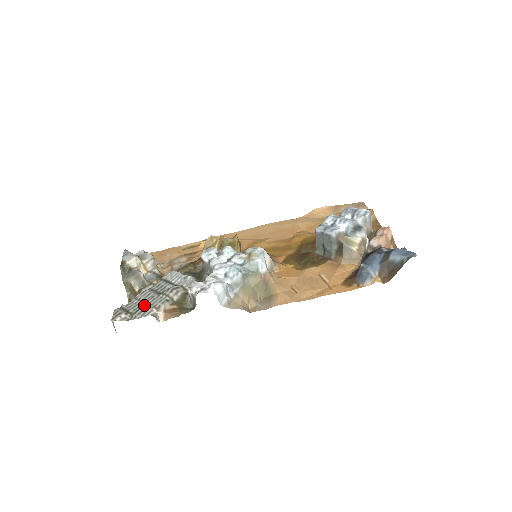
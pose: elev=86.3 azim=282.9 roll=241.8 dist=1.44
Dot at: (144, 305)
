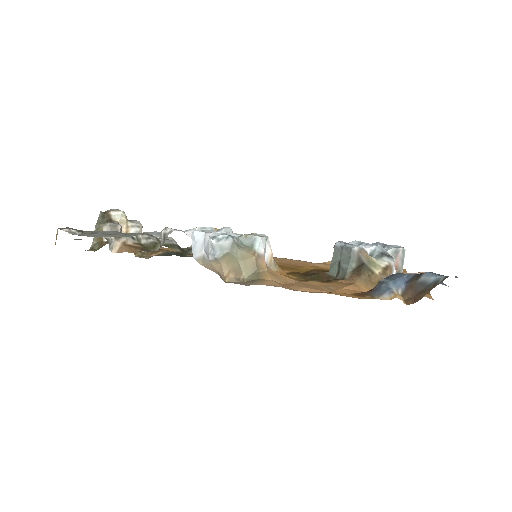
Dot at: (104, 233)
